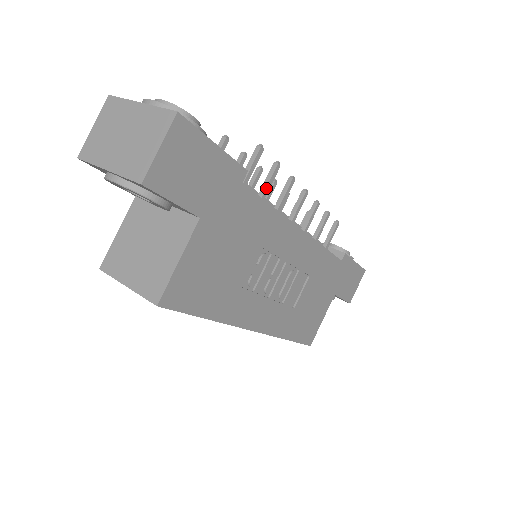
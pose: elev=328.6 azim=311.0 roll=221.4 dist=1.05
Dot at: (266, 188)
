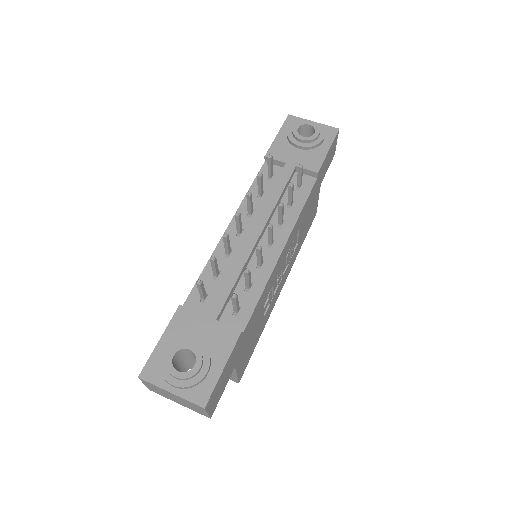
Dot at: (249, 284)
